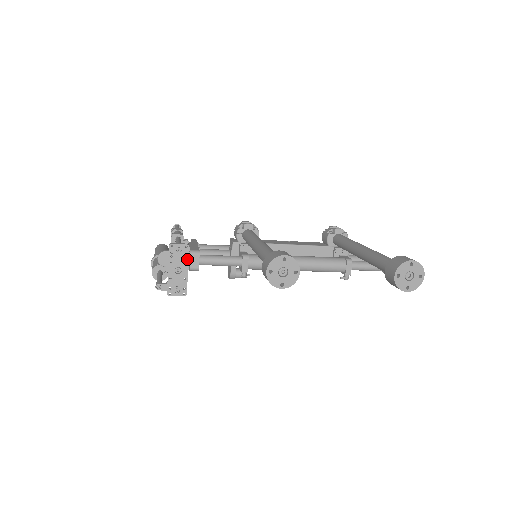
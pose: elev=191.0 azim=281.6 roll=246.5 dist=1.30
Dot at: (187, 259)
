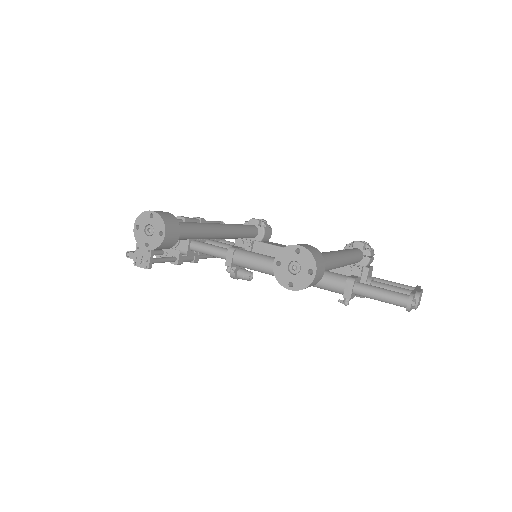
Dot at: occluded
